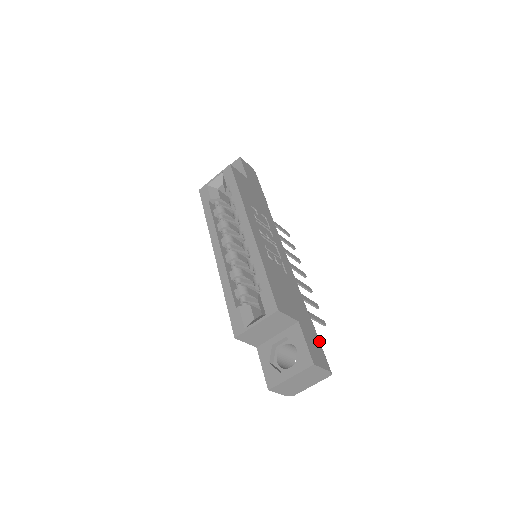
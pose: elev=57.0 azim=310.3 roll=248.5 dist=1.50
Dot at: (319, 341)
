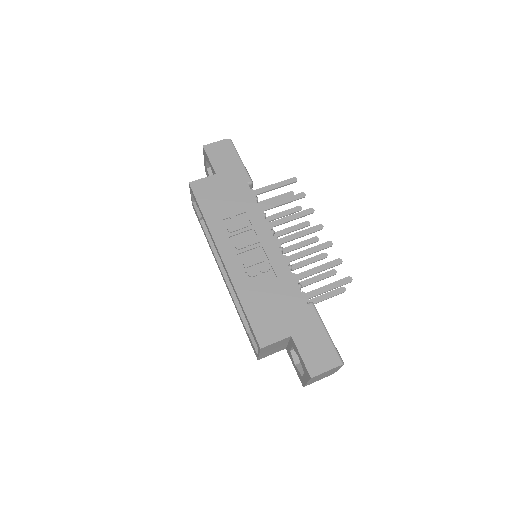
Dot at: (326, 333)
